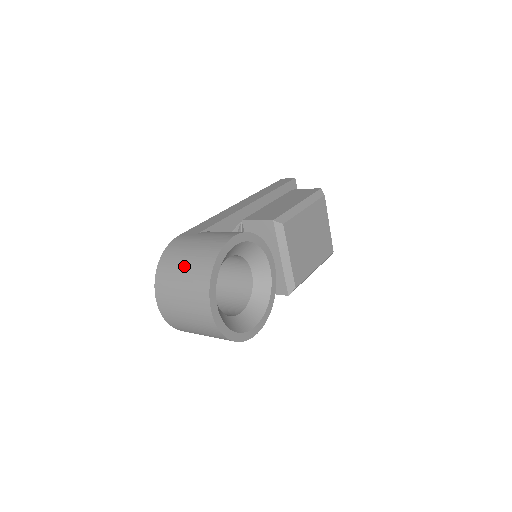
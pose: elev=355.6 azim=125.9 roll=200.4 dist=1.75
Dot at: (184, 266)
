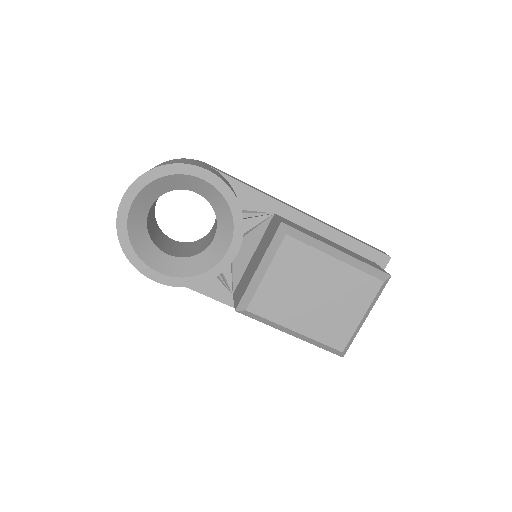
Dot at: (162, 163)
